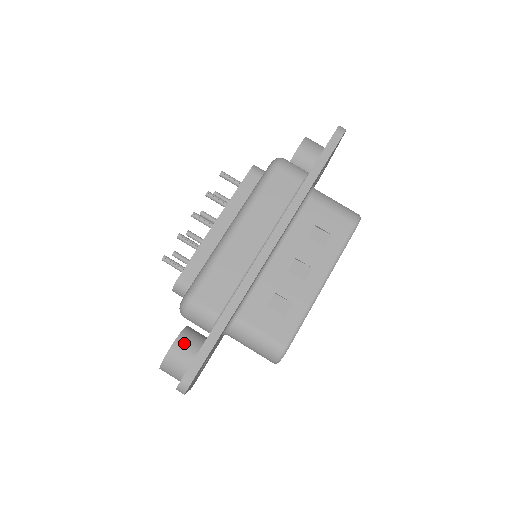
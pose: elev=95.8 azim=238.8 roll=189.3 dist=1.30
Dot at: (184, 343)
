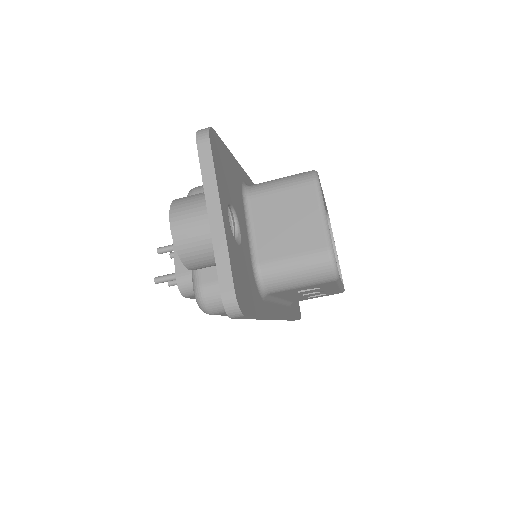
Dot at: occluded
